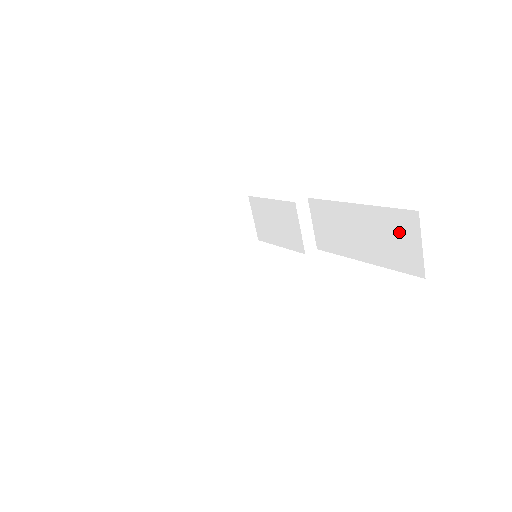
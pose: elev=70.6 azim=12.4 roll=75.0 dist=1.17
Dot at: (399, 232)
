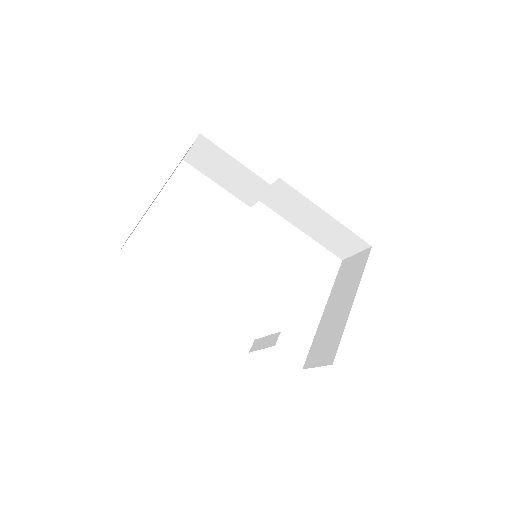
Dot at: (348, 242)
